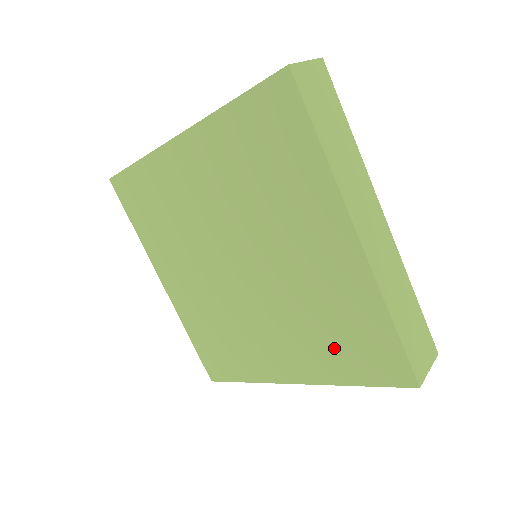
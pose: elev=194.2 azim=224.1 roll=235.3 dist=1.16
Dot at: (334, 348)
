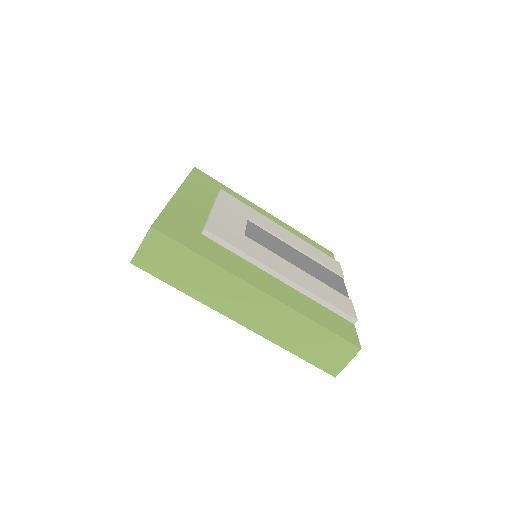
Dot at: occluded
